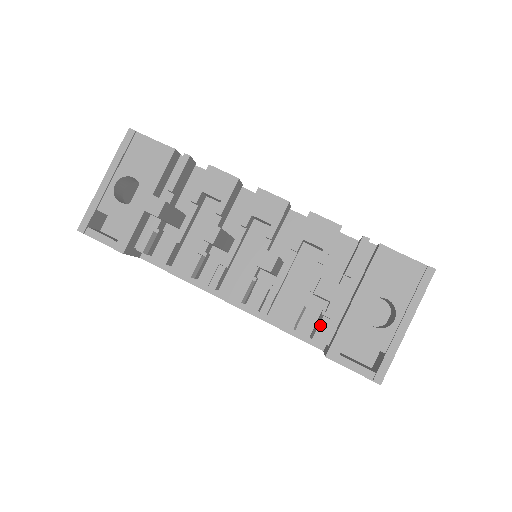
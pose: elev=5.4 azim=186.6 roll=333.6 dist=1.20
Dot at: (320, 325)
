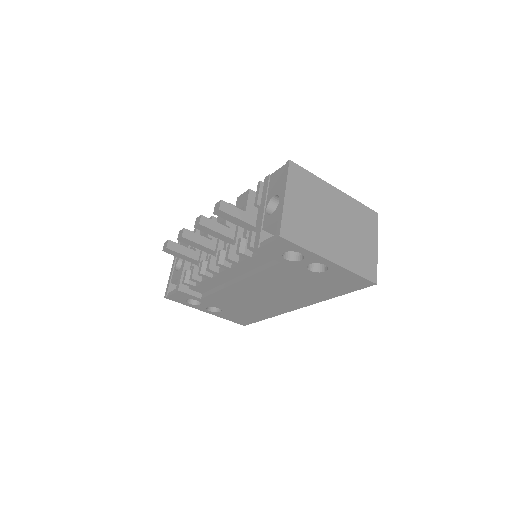
Dot at: (249, 238)
